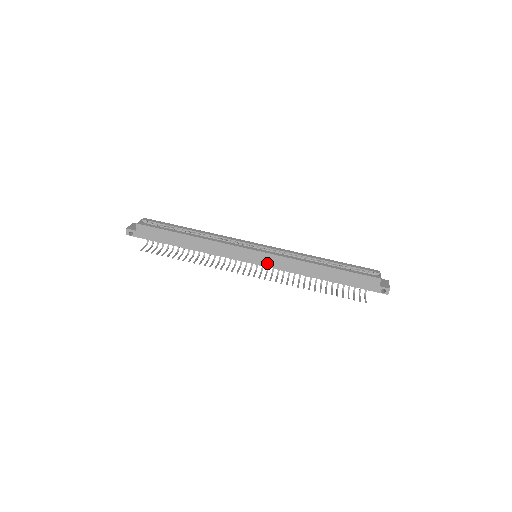
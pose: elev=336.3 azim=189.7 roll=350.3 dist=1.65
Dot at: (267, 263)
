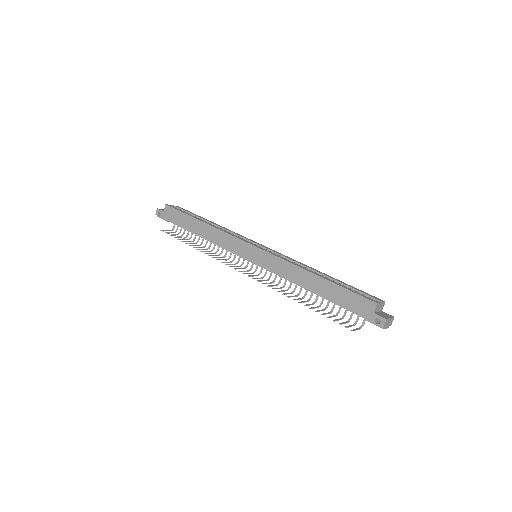
Dot at: (261, 262)
